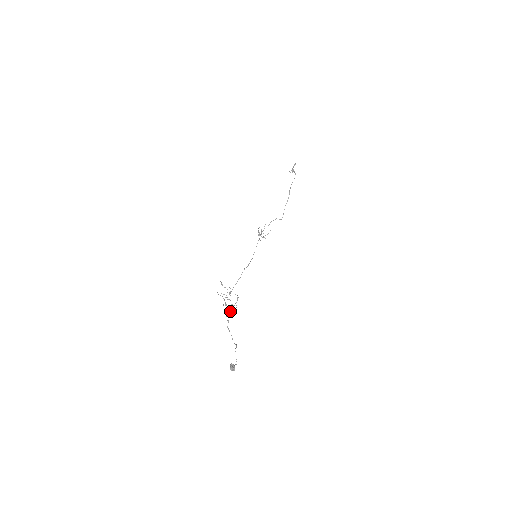
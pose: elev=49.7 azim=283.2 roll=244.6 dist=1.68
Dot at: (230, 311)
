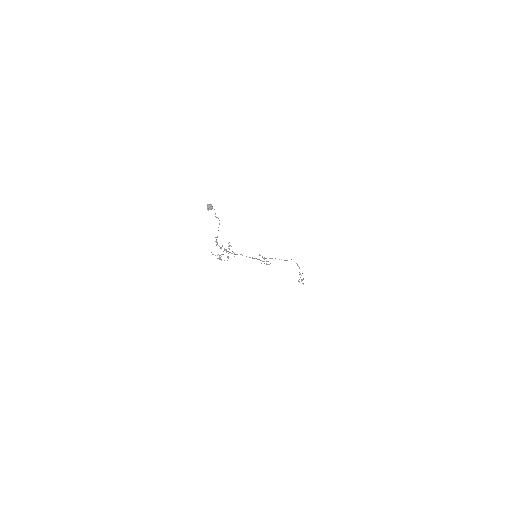
Dot at: occluded
